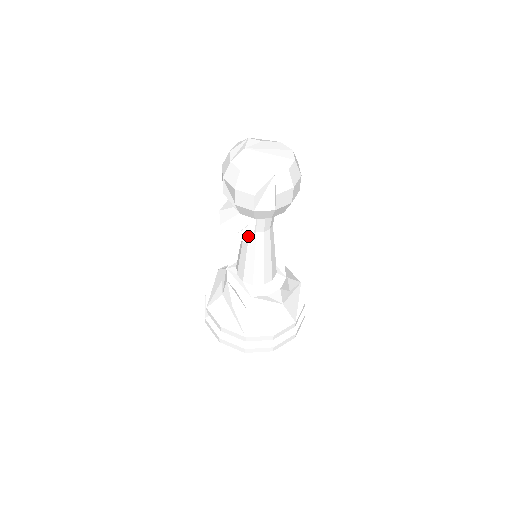
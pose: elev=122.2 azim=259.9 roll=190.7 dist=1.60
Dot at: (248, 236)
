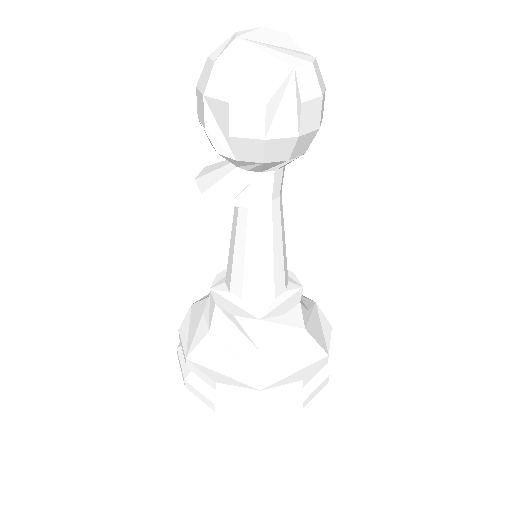
Dot at: (253, 199)
